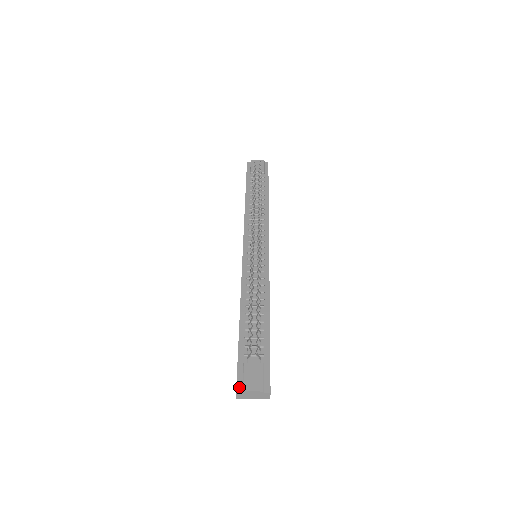
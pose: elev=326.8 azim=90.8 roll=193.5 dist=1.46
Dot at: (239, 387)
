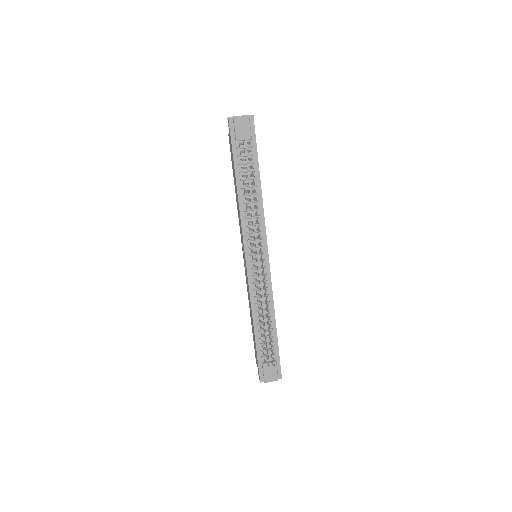
Dot at: (262, 379)
